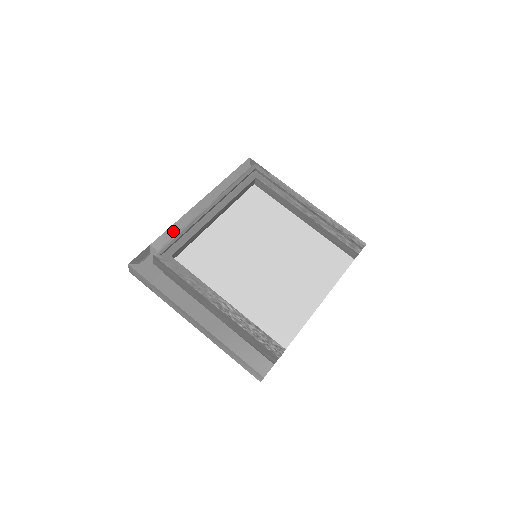
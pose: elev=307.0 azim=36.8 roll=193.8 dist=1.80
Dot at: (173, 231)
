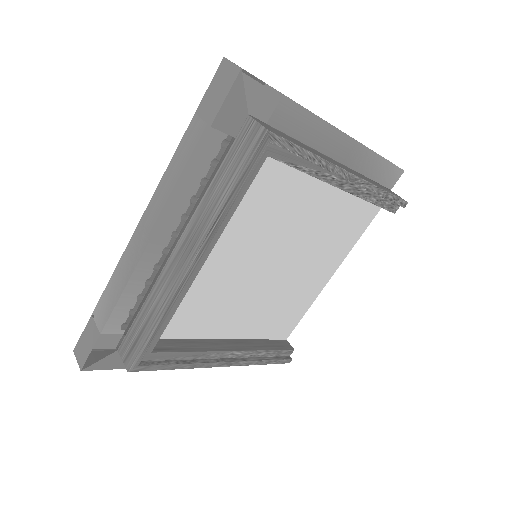
Dot at: (128, 298)
